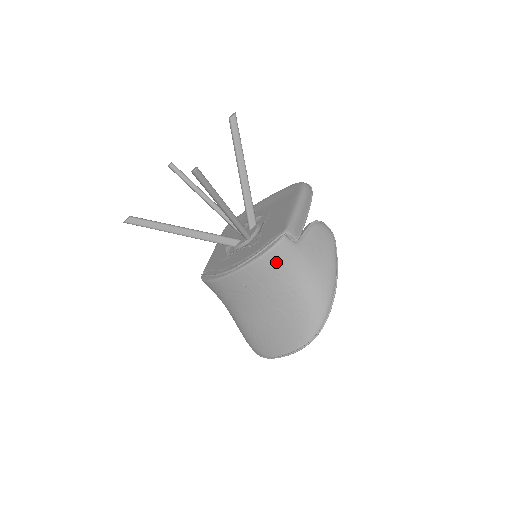
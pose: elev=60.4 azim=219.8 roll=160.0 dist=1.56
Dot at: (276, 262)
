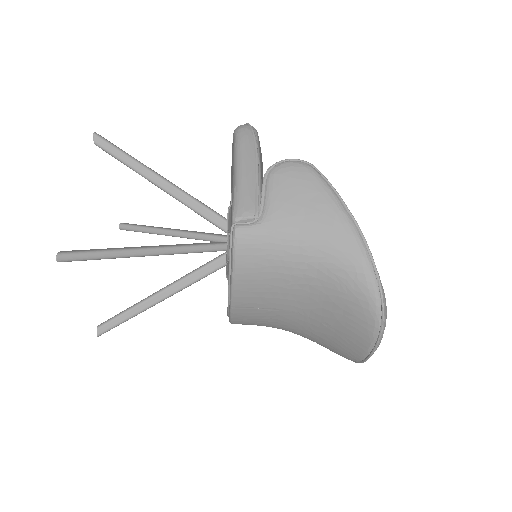
Dot at: (255, 264)
